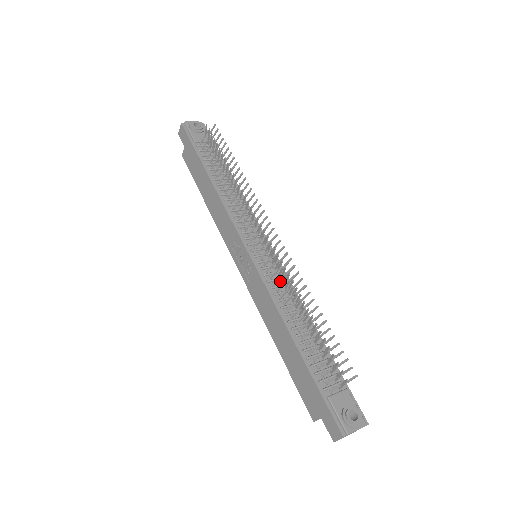
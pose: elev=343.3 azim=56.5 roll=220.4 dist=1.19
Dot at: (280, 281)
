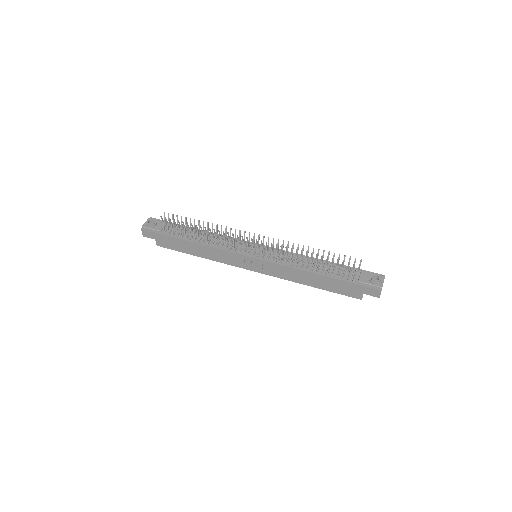
Dot at: (282, 255)
